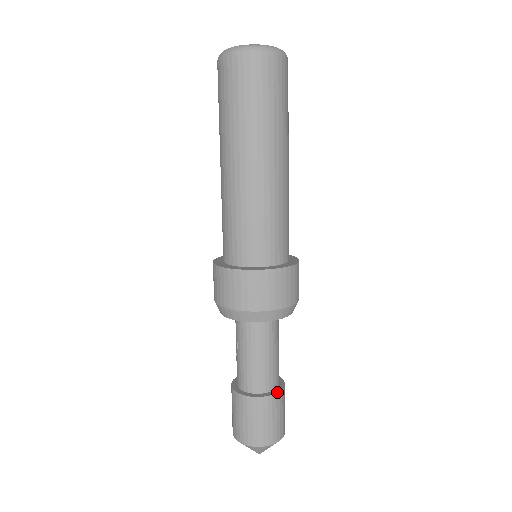
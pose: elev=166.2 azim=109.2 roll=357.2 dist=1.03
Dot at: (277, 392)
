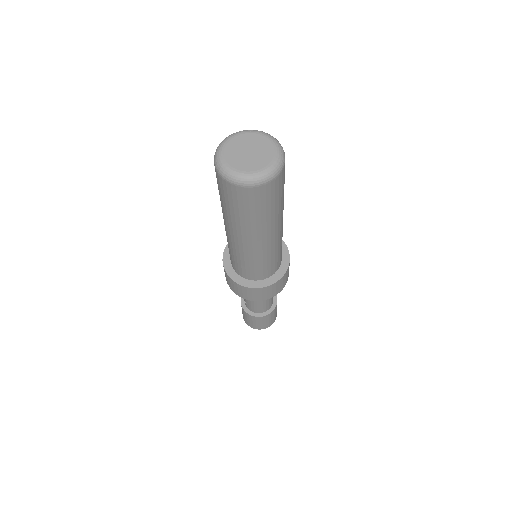
Dot at: (274, 309)
